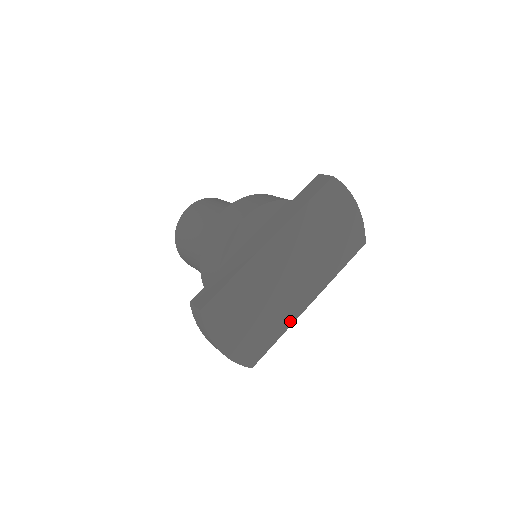
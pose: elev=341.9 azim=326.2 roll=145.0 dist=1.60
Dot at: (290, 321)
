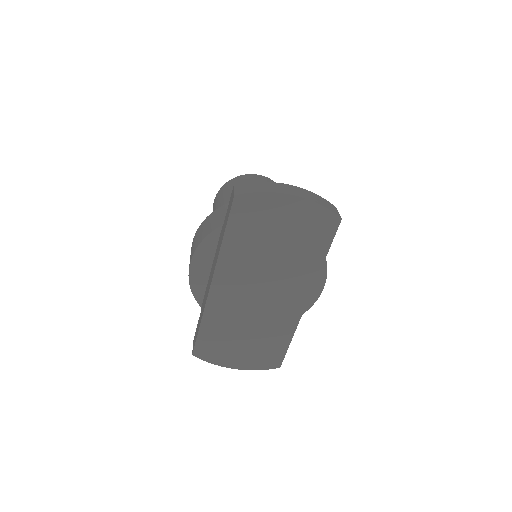
Dot at: (293, 324)
